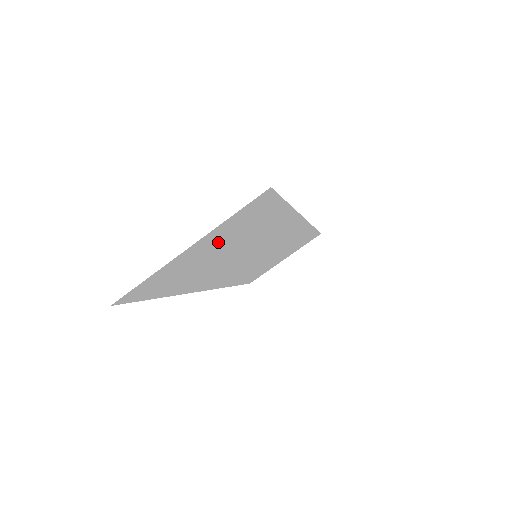
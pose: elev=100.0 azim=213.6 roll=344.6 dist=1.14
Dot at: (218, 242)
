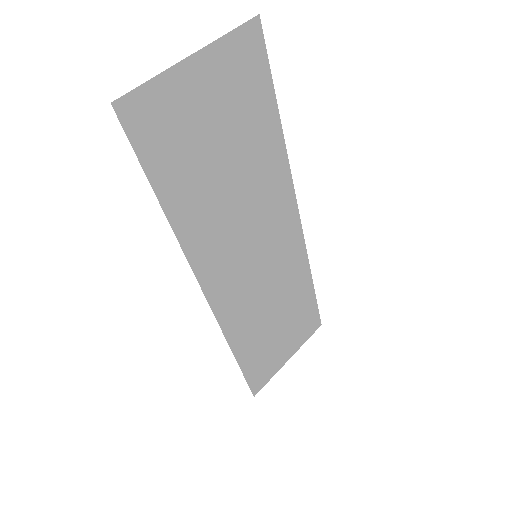
Dot at: (218, 100)
